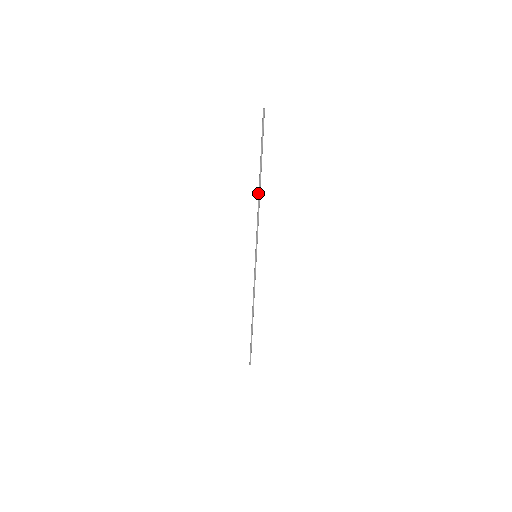
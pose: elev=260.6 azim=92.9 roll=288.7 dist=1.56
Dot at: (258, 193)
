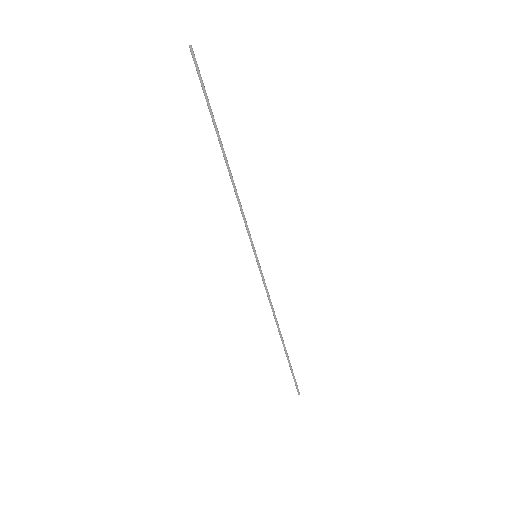
Dot at: occluded
